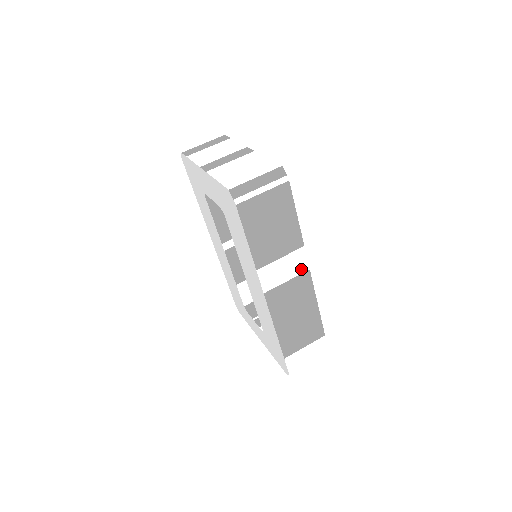
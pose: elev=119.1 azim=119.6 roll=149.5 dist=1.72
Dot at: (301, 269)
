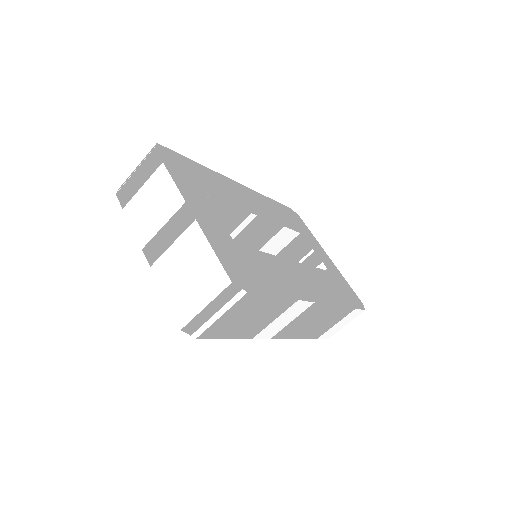
Dot at: (304, 308)
